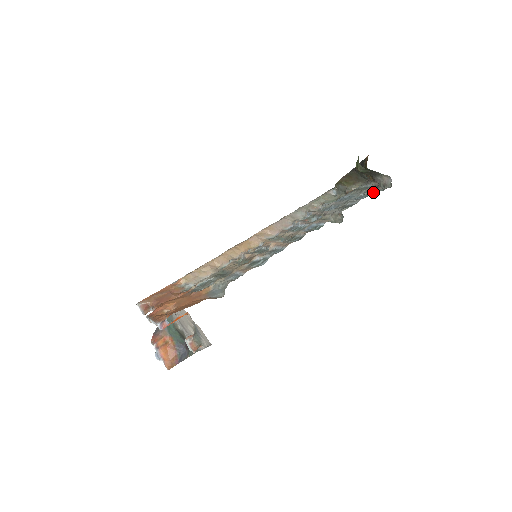
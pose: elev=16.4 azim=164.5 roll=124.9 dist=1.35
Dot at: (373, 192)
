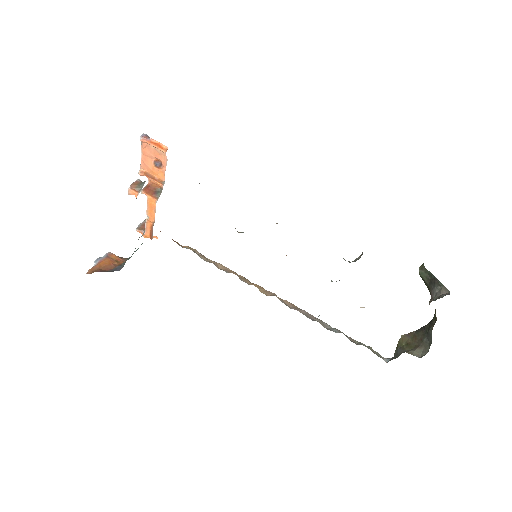
Dot at: occluded
